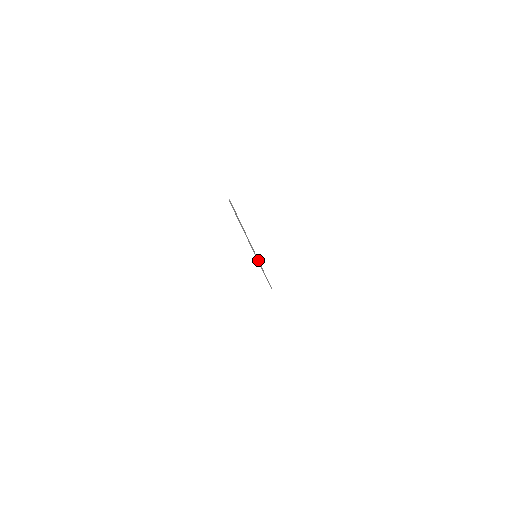
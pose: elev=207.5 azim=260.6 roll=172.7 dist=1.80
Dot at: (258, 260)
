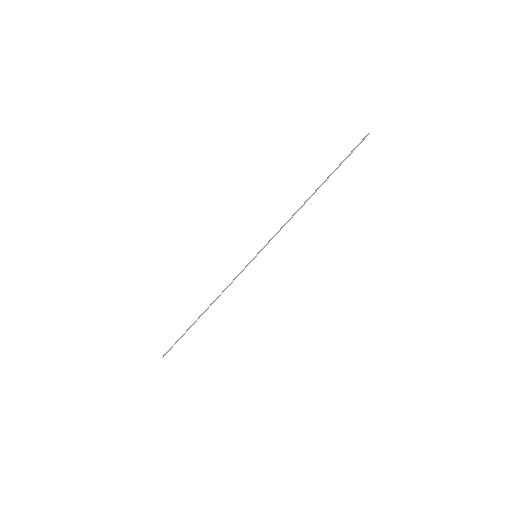
Dot at: occluded
